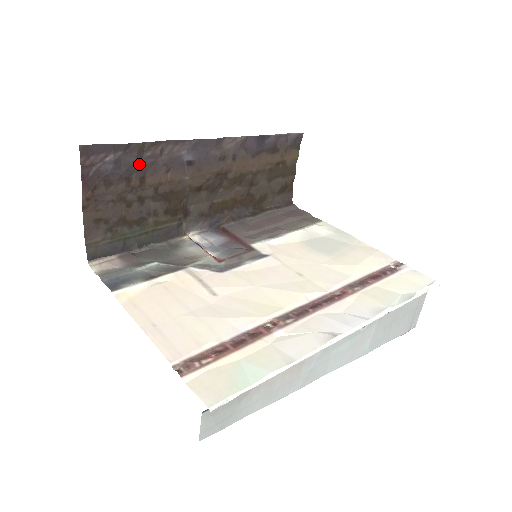
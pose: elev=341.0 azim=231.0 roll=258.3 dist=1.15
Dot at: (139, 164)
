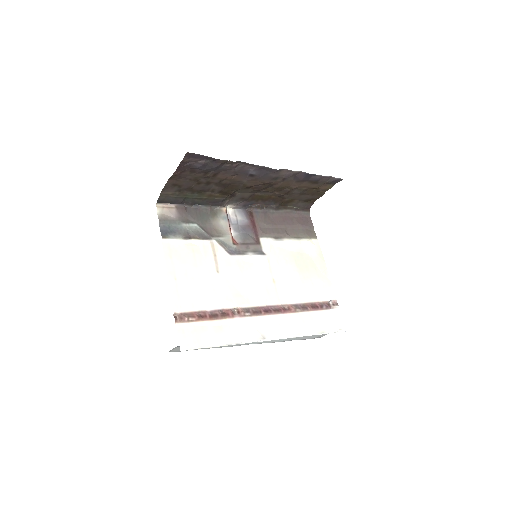
Dot at: (218, 168)
